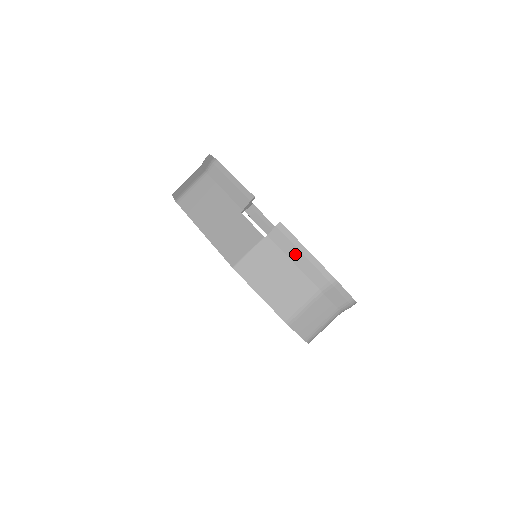
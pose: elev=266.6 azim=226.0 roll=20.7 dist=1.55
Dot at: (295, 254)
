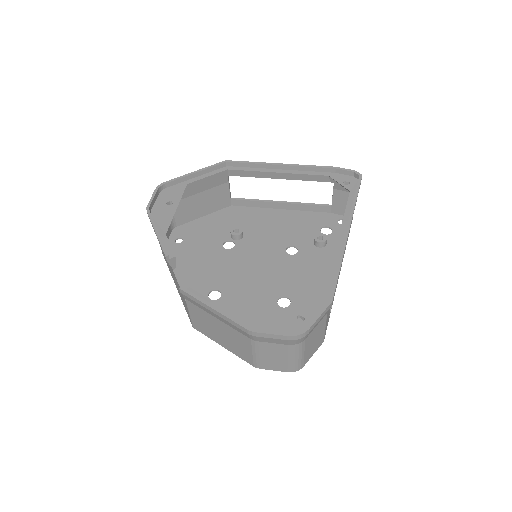
Dot at: (210, 312)
